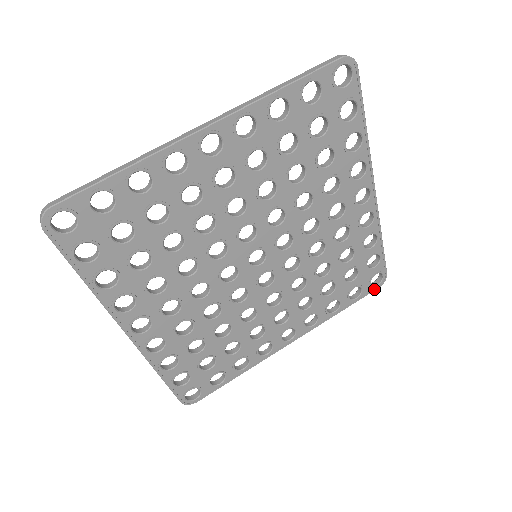
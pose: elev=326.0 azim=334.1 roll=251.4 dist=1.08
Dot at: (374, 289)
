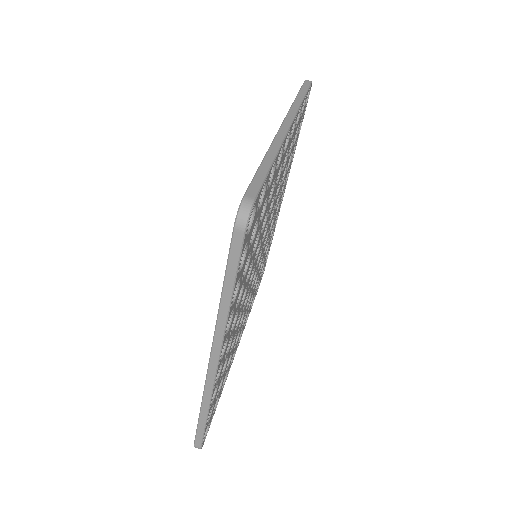
Dot at: (260, 282)
